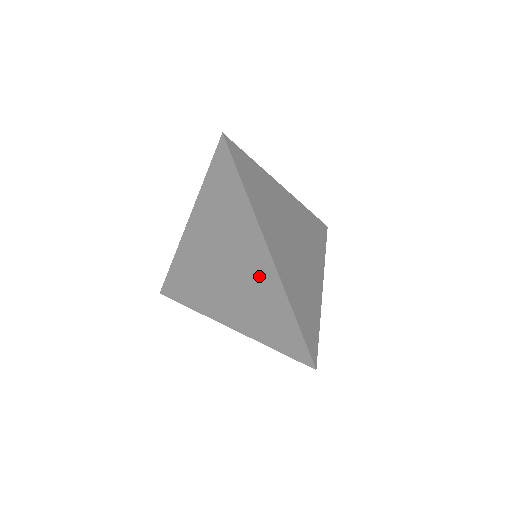
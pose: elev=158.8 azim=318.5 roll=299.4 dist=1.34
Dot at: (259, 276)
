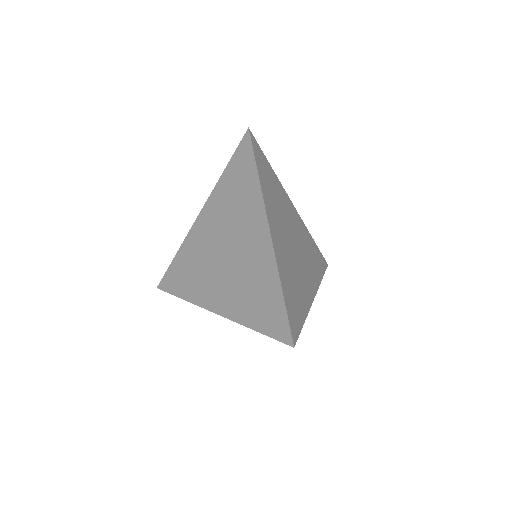
Dot at: (255, 255)
